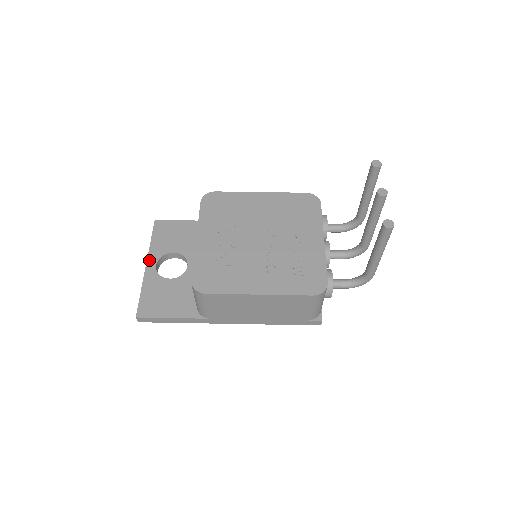
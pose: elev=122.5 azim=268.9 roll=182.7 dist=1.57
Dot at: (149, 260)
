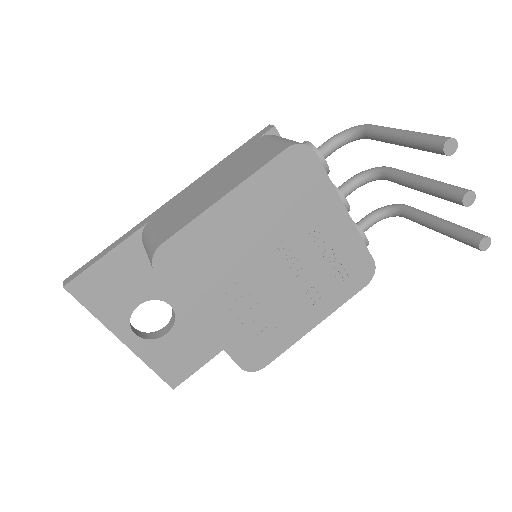
Dot at: (120, 336)
